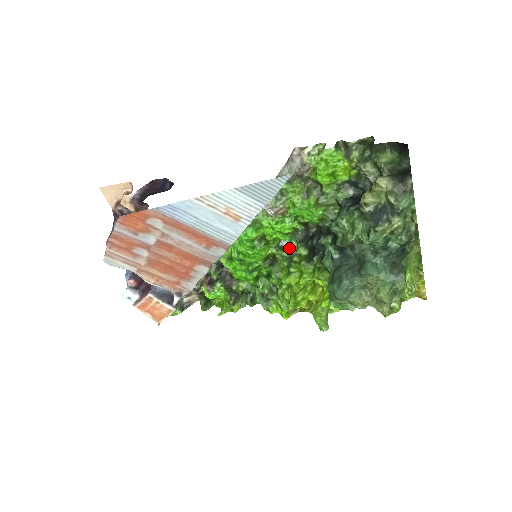
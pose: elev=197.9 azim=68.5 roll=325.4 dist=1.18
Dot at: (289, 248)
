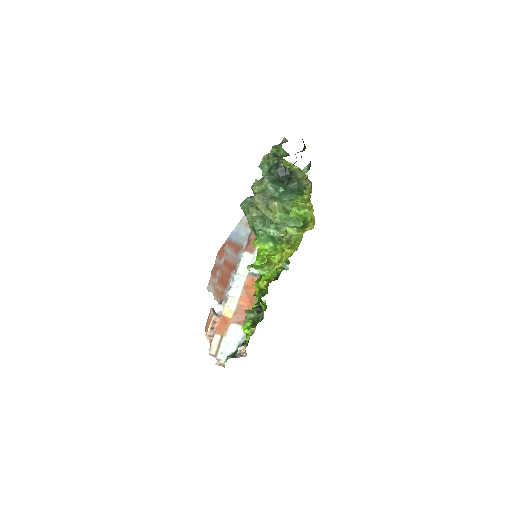
Dot at: occluded
